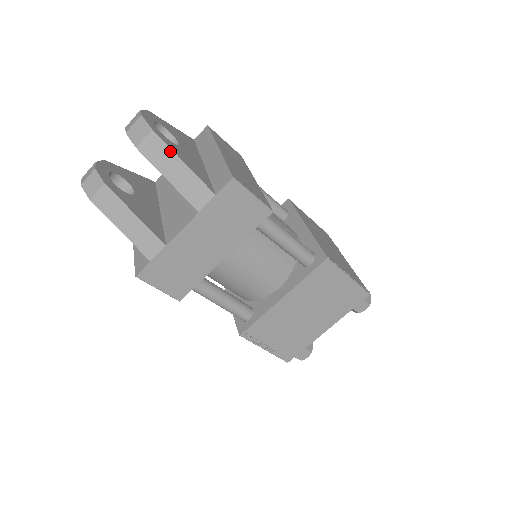
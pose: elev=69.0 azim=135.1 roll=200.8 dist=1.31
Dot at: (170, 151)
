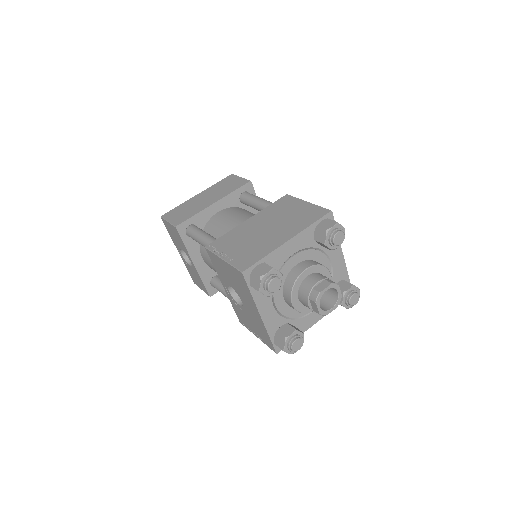
Dot at: occluded
